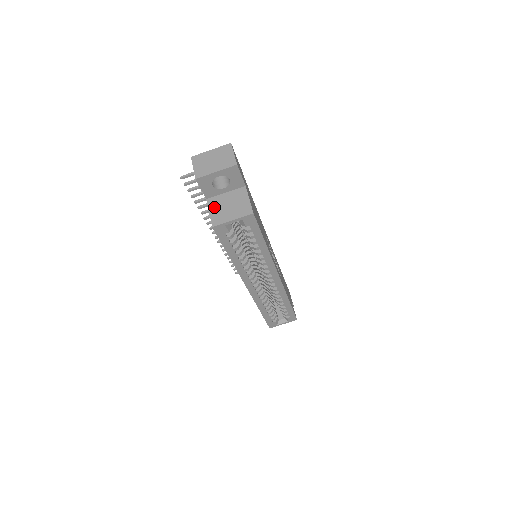
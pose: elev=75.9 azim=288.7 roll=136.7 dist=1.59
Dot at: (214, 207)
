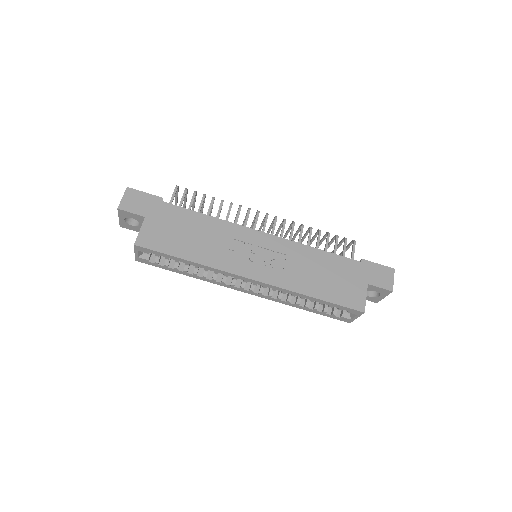
Dot at: occluded
